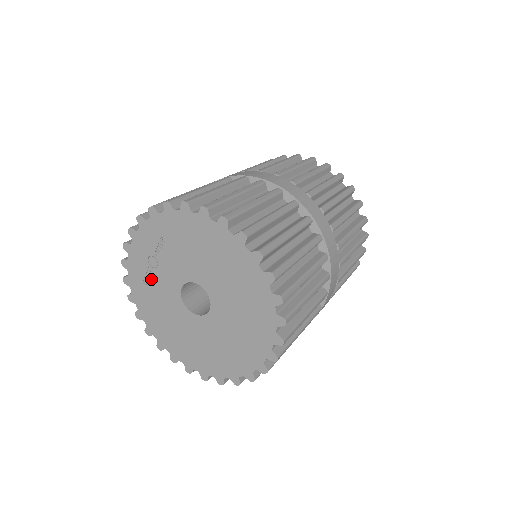
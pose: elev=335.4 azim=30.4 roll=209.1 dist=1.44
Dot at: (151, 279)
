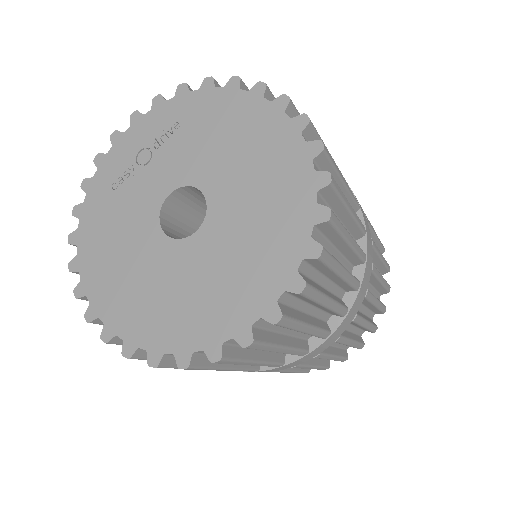
Dot at: (127, 181)
